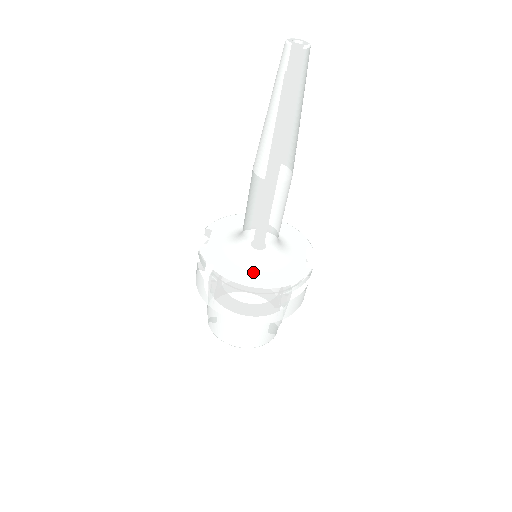
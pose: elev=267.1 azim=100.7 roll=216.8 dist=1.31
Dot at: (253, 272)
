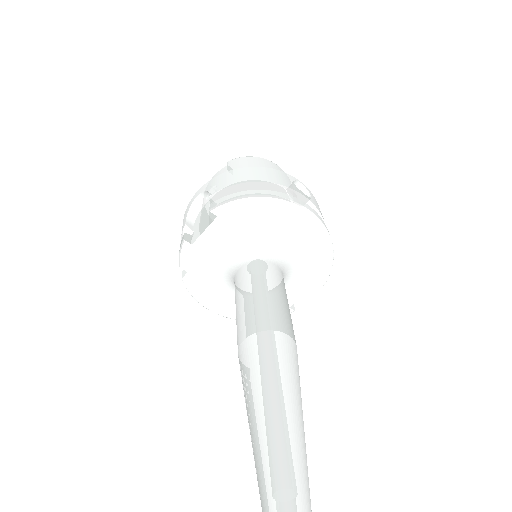
Dot at: (226, 295)
